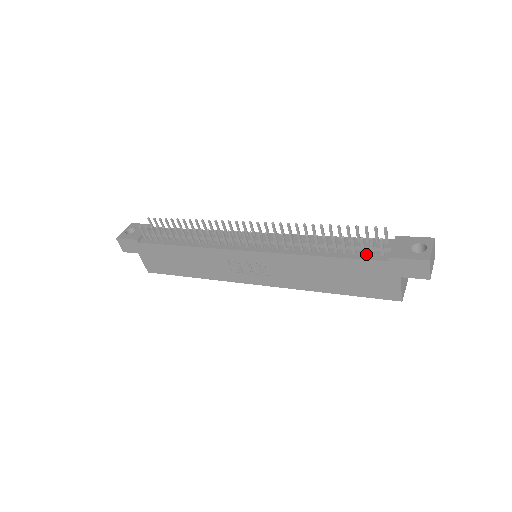
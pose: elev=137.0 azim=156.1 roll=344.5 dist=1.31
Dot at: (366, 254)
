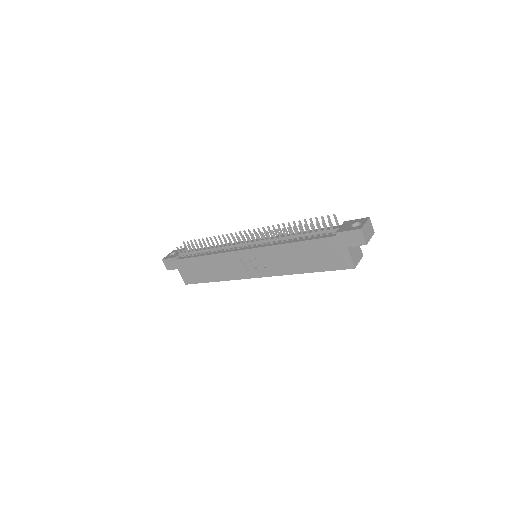
Dot at: (323, 235)
